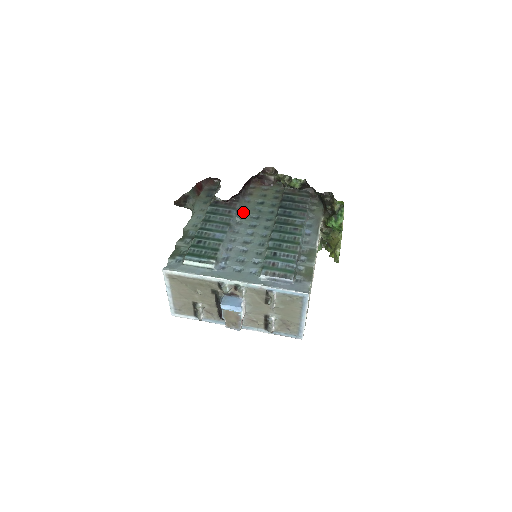
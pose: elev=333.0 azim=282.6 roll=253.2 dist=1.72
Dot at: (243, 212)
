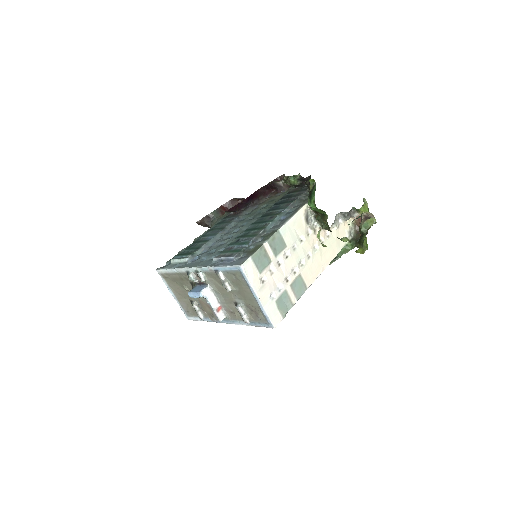
Dot at: (244, 217)
